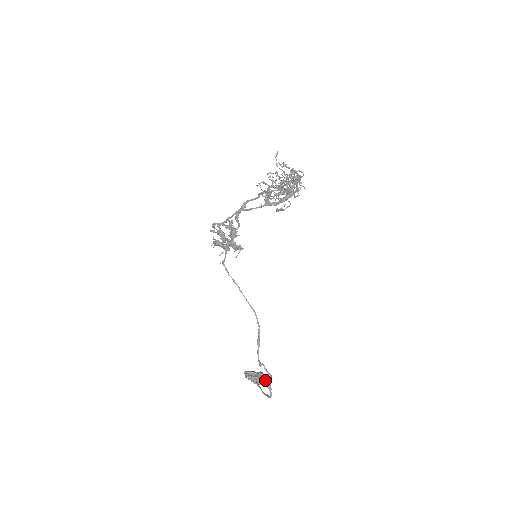
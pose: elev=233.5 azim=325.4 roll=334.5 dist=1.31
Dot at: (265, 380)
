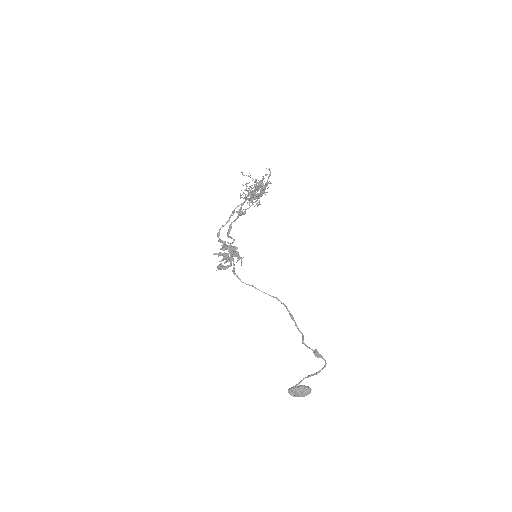
Dot at: (313, 352)
